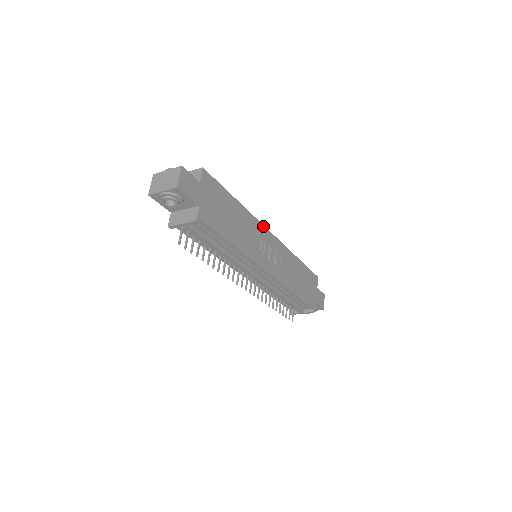
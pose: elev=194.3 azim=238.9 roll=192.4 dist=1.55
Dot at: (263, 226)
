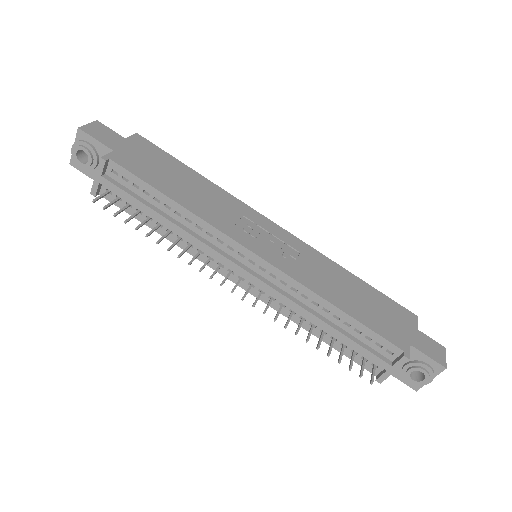
Dot at: (256, 212)
